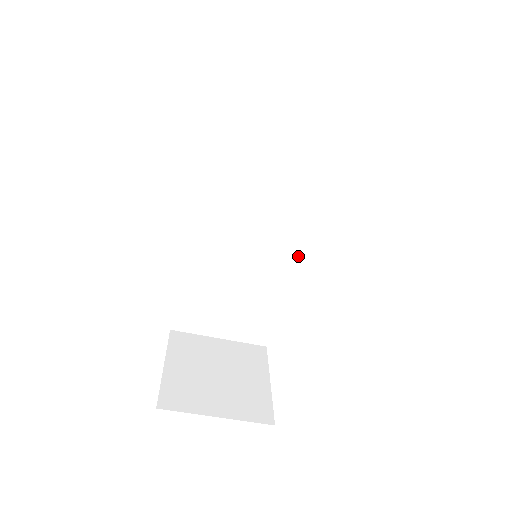
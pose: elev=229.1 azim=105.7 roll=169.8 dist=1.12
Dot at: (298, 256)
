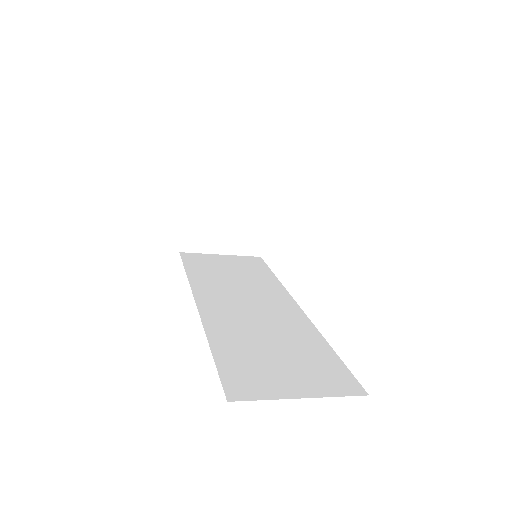
Dot at: occluded
